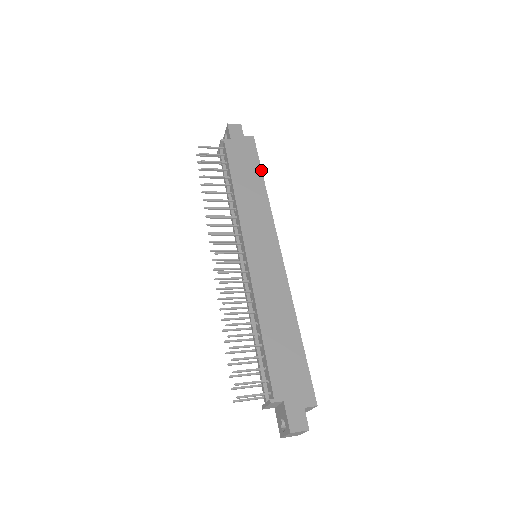
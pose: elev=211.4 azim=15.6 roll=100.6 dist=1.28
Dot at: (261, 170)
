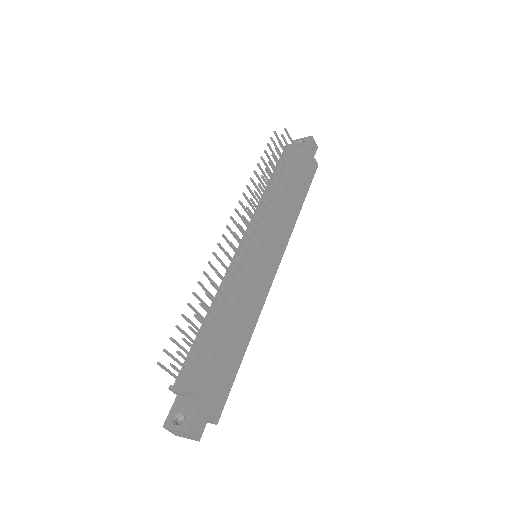
Dot at: (306, 195)
